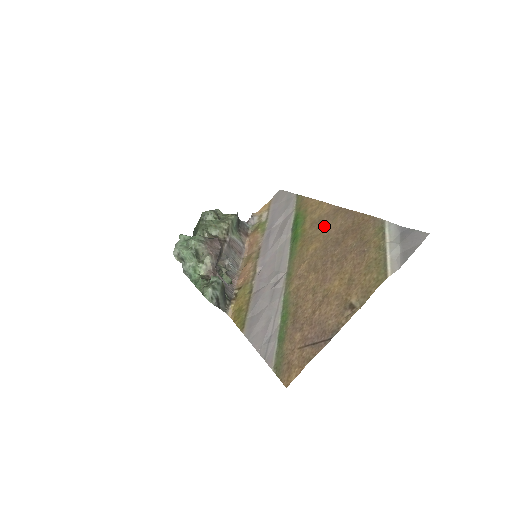
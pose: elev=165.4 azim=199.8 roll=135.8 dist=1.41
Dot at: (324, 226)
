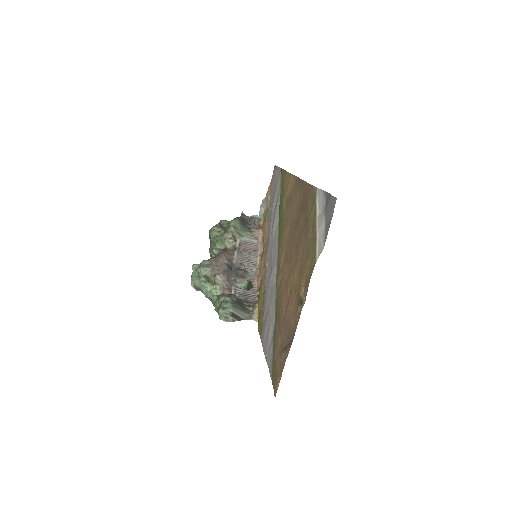
Dot at: (291, 205)
